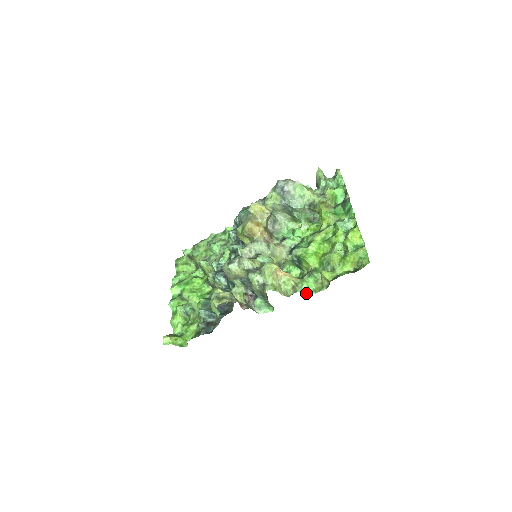
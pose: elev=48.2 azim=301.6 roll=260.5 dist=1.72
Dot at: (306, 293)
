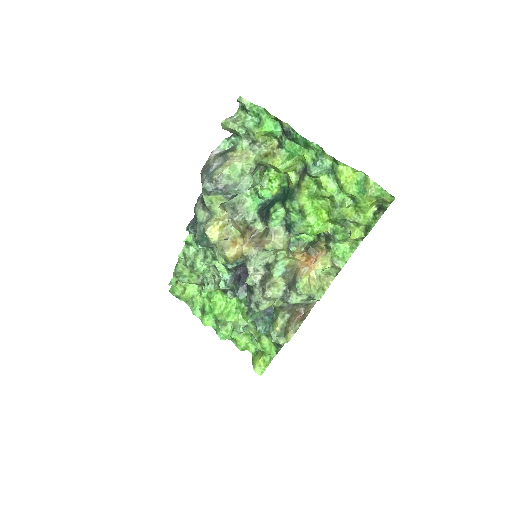
Dot at: (347, 259)
